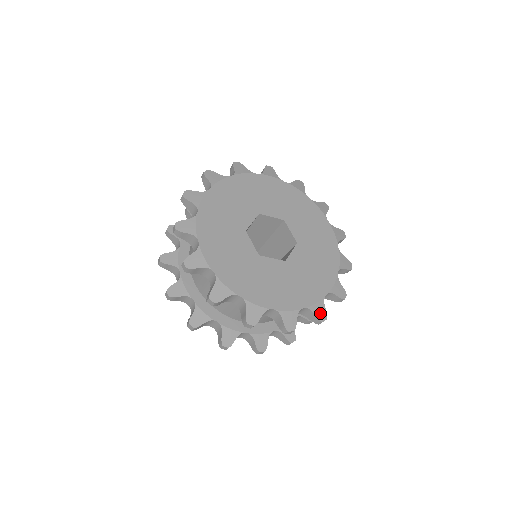
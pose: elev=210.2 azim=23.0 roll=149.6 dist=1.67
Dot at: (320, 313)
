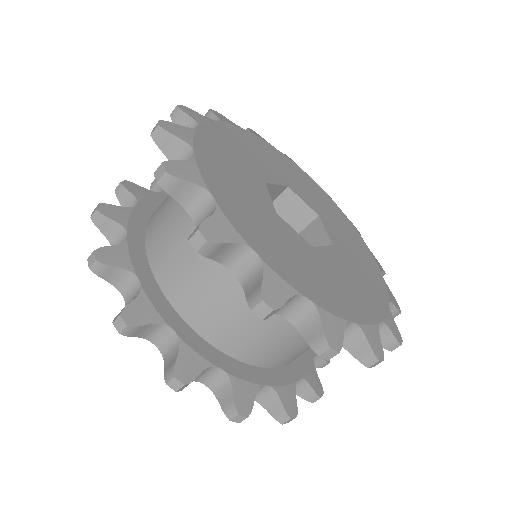
Dot at: (394, 302)
